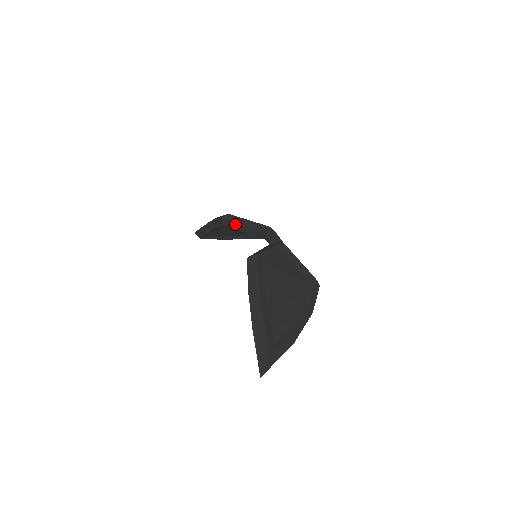
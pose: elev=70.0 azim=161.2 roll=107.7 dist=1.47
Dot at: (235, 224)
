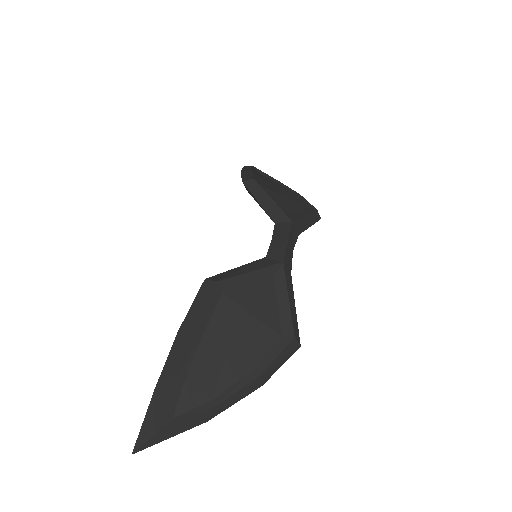
Dot at: (254, 197)
